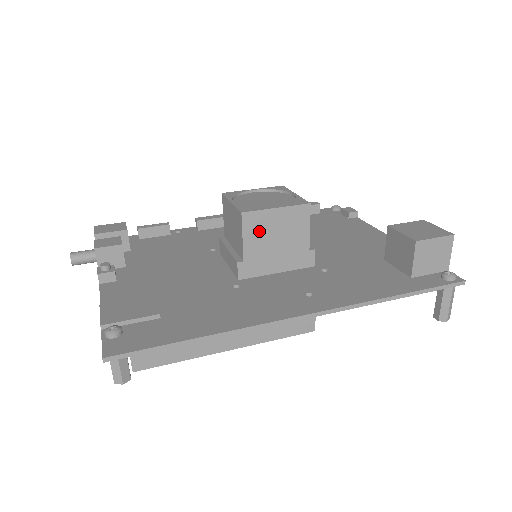
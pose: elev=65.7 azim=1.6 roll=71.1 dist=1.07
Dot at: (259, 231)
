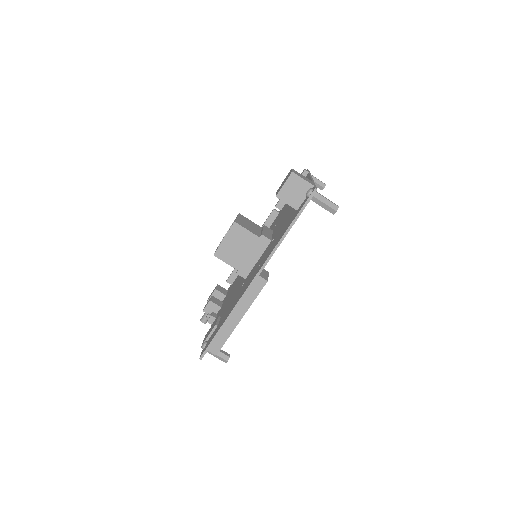
Dot at: (229, 254)
